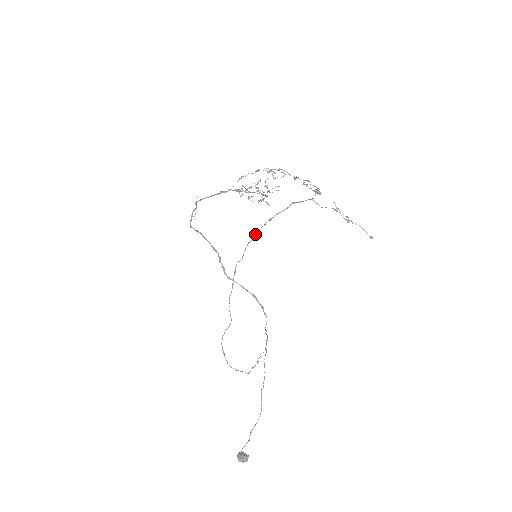
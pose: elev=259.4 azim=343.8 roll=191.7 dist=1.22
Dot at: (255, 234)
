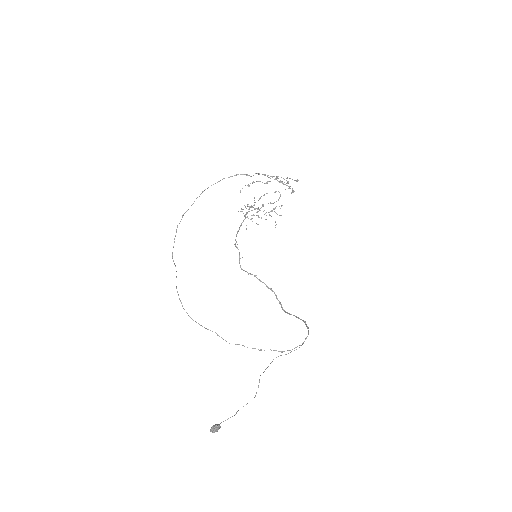
Dot at: (192, 204)
